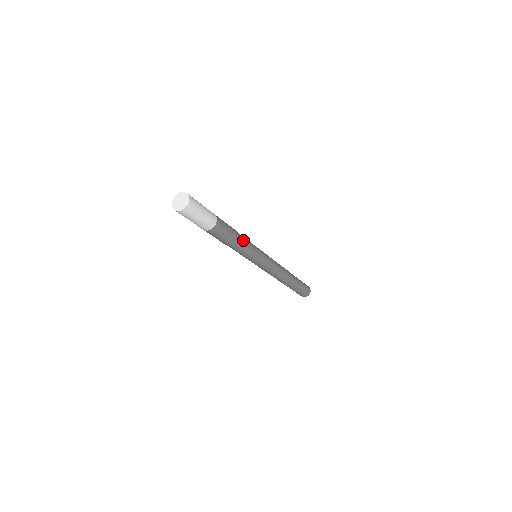
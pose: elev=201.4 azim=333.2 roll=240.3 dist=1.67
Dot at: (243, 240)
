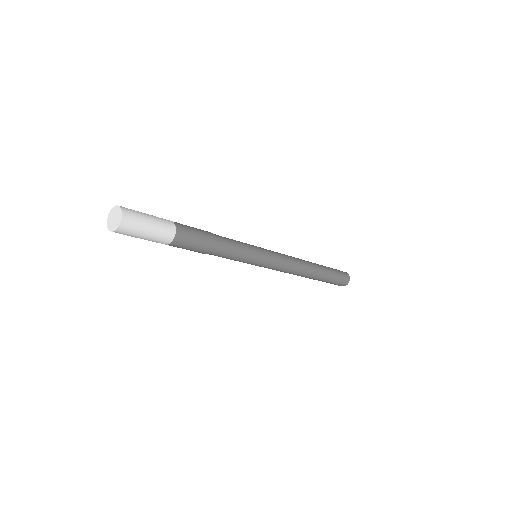
Dot at: (226, 248)
